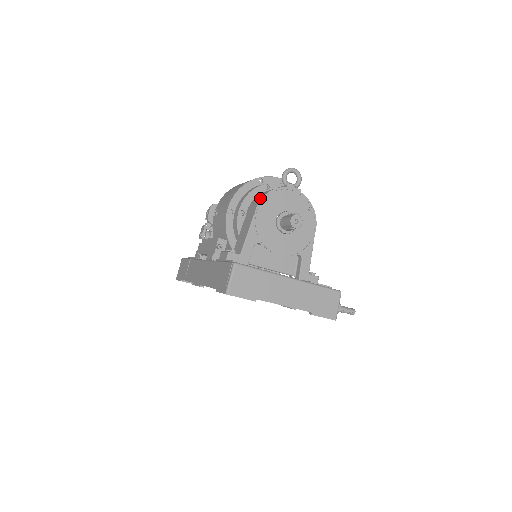
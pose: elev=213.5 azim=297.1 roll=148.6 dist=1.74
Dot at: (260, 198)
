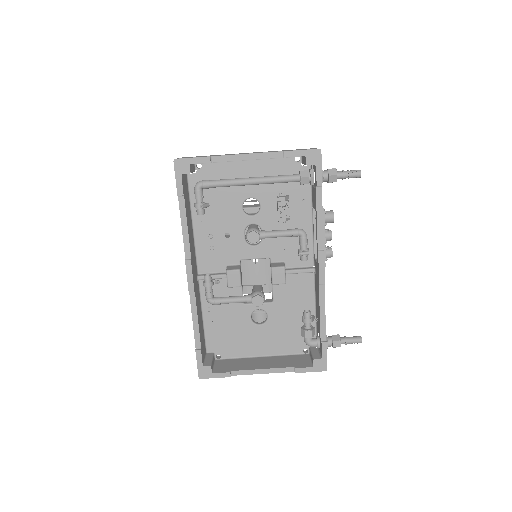
Dot at: occluded
